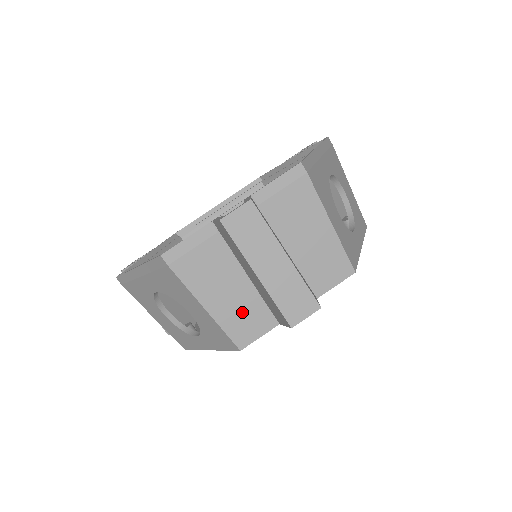
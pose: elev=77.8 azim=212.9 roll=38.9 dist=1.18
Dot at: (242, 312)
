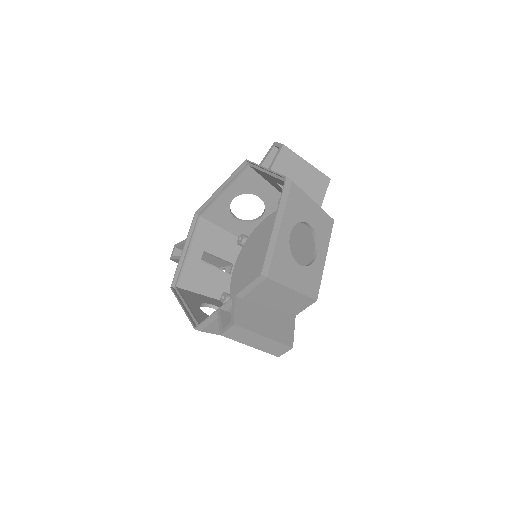
Dot at: occluded
